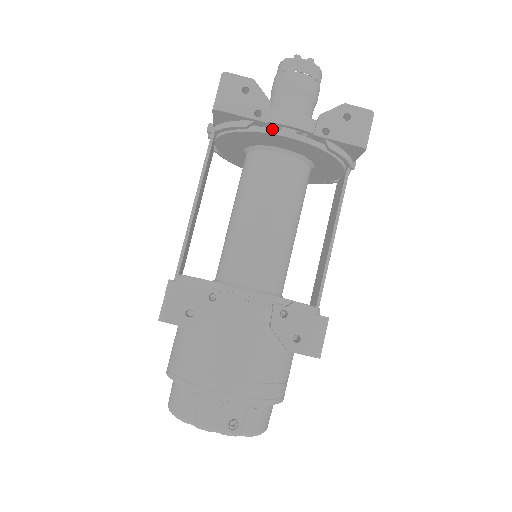
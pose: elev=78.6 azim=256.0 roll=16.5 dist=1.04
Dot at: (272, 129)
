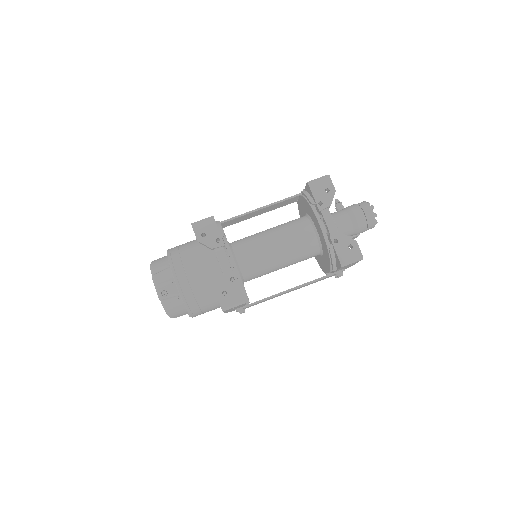
Dot at: (318, 215)
